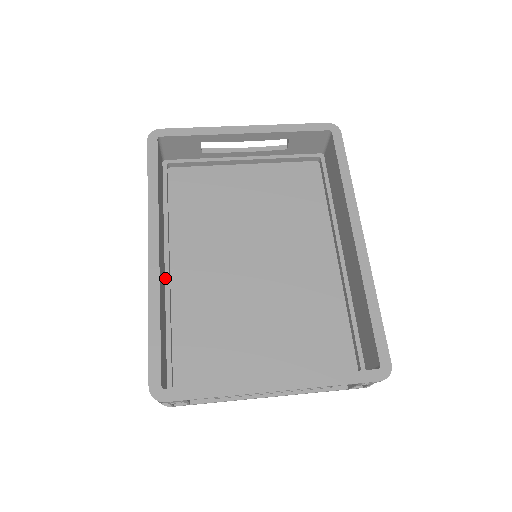
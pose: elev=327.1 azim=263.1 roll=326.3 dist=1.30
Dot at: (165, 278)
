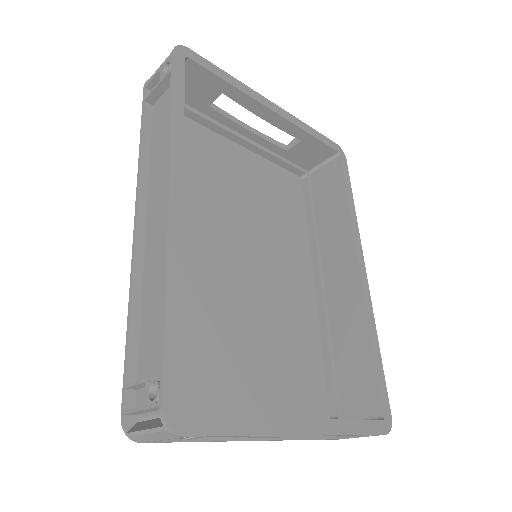
Dot at: occluded
